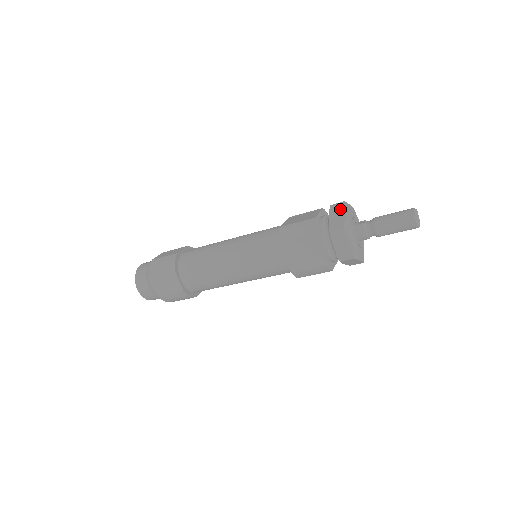
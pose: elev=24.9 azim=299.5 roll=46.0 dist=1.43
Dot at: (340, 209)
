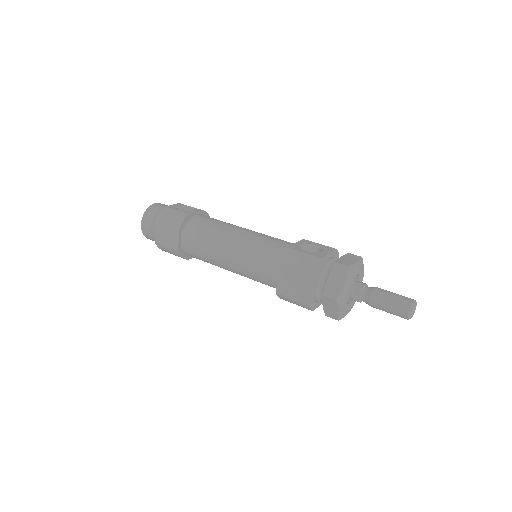
Dot at: (333, 306)
